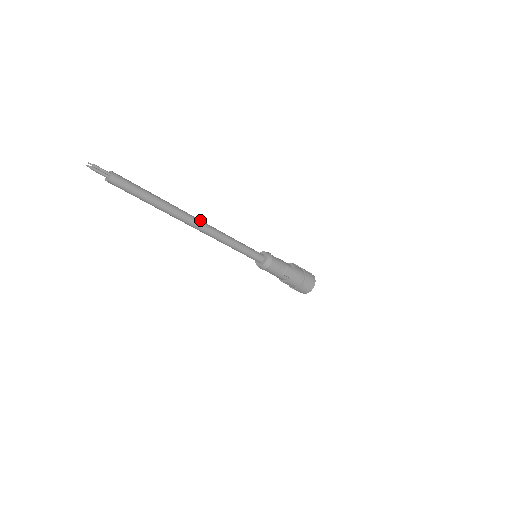
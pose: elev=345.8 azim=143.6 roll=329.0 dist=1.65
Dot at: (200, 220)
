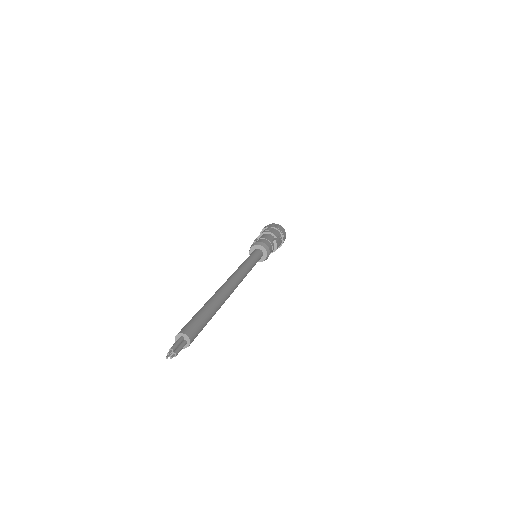
Dot at: (232, 280)
